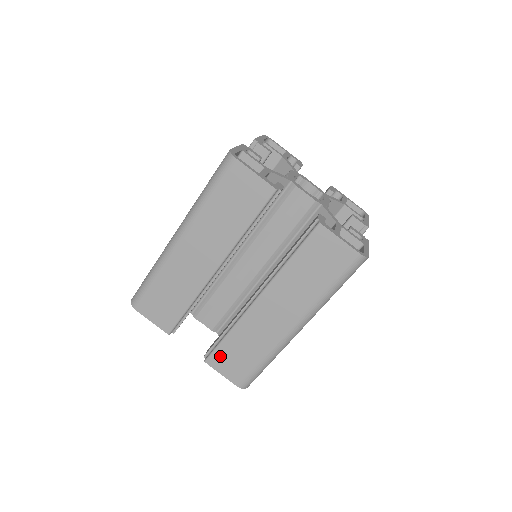
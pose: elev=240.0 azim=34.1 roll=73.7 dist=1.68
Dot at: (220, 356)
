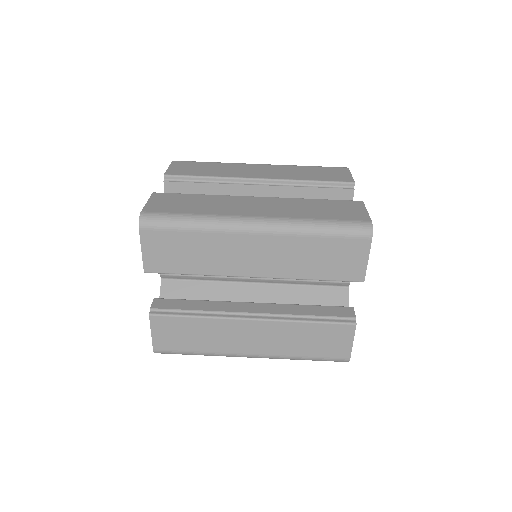
Dot at: (170, 197)
